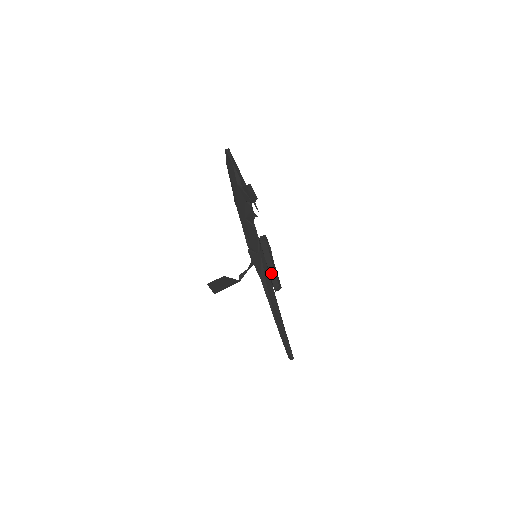
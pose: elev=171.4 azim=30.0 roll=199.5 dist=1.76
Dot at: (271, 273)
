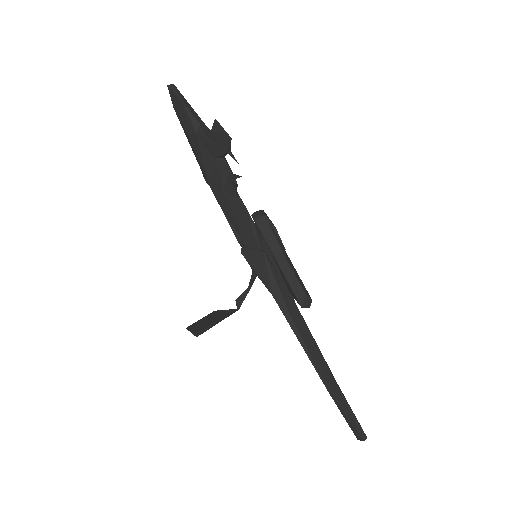
Dot at: (286, 274)
